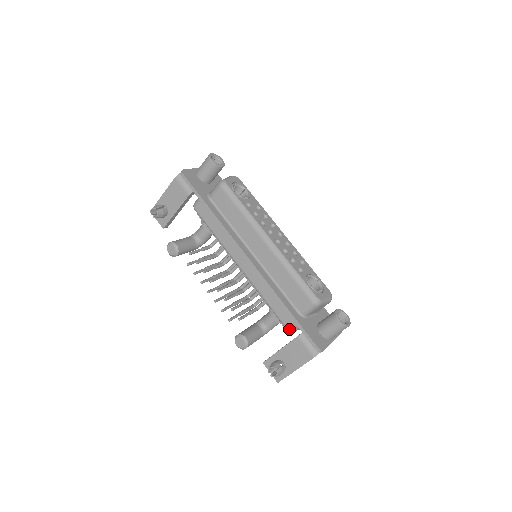
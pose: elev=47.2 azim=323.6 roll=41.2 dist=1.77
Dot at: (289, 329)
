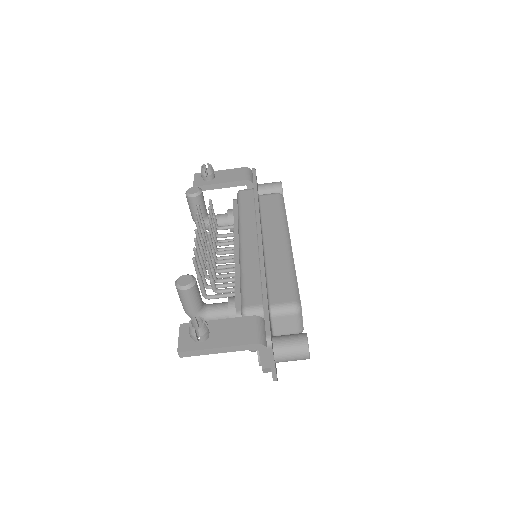
Dot at: (246, 310)
